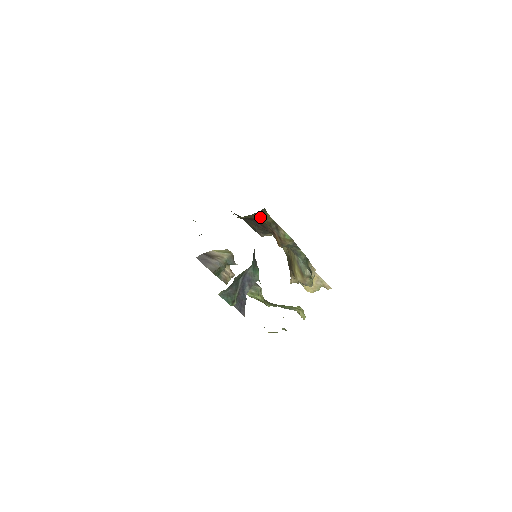
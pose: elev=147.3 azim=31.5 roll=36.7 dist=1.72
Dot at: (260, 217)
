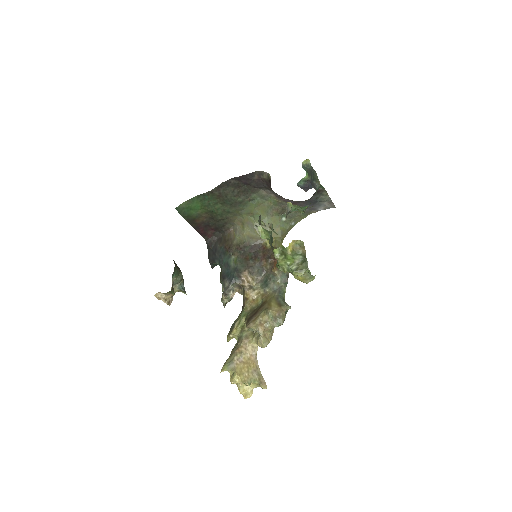
Dot at: (274, 241)
